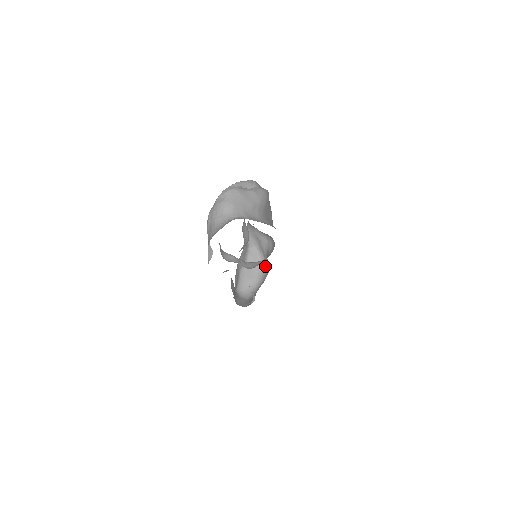
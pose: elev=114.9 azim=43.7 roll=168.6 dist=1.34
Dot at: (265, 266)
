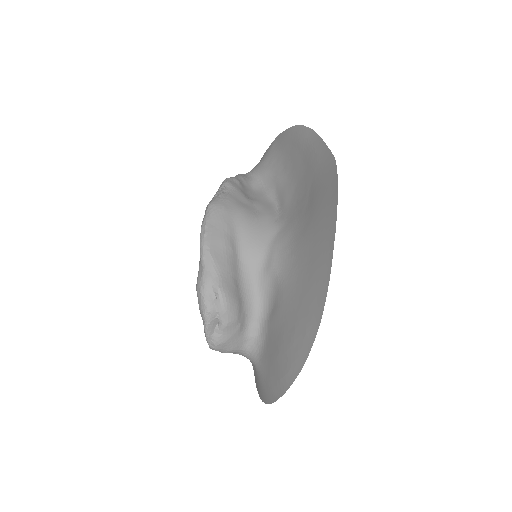
Dot at: occluded
